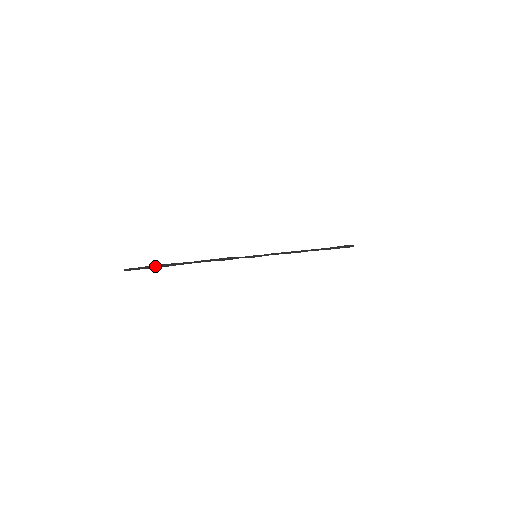
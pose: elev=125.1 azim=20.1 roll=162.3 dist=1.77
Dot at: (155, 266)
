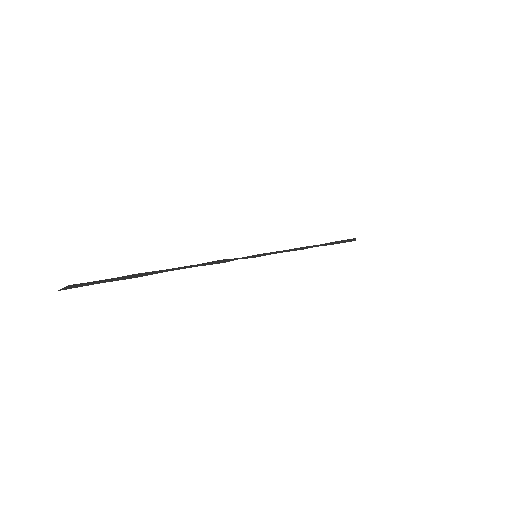
Dot at: (113, 278)
